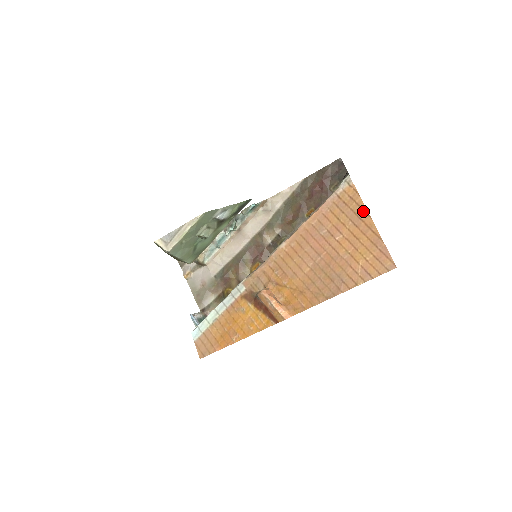
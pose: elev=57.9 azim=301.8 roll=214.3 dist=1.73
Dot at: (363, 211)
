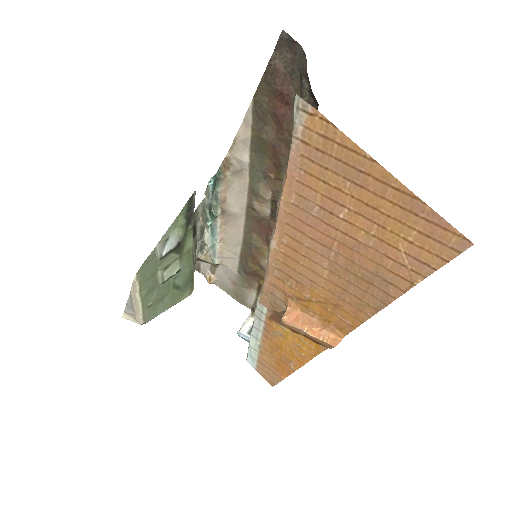
Dot at: (358, 155)
